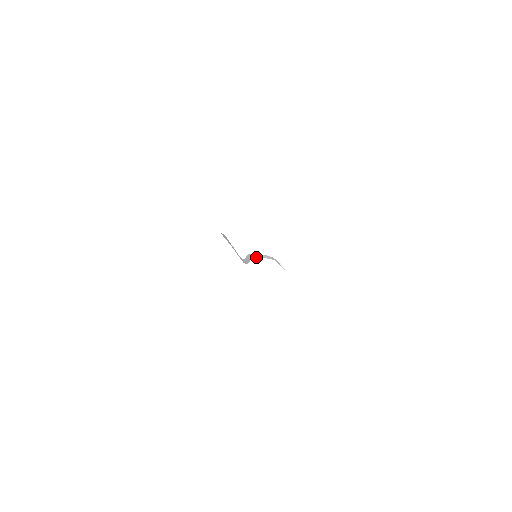
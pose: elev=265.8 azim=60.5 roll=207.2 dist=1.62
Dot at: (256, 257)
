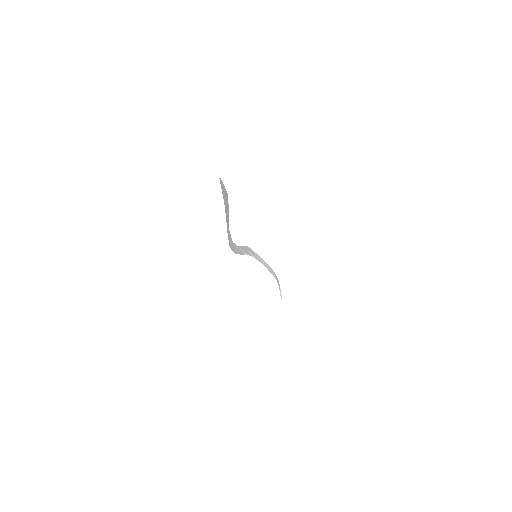
Dot at: (256, 258)
